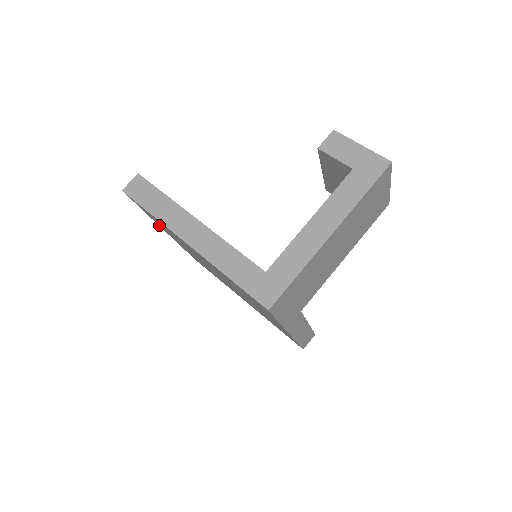
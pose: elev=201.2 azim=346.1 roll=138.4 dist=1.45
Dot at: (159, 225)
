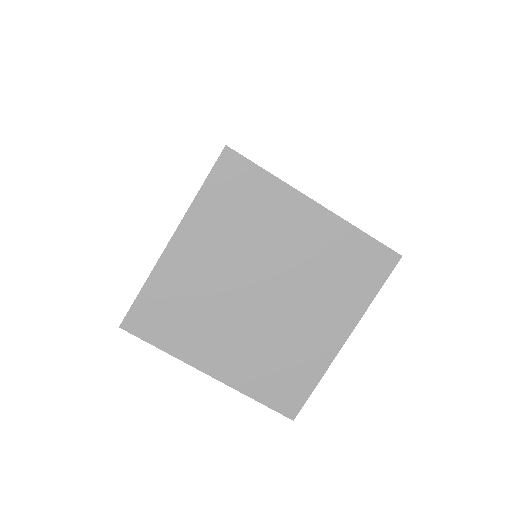
Dot at: (190, 357)
